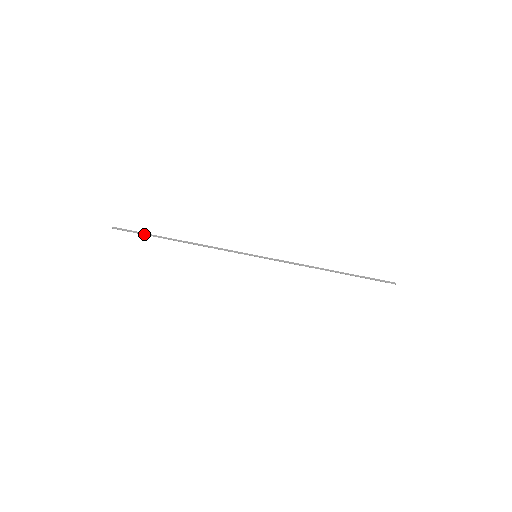
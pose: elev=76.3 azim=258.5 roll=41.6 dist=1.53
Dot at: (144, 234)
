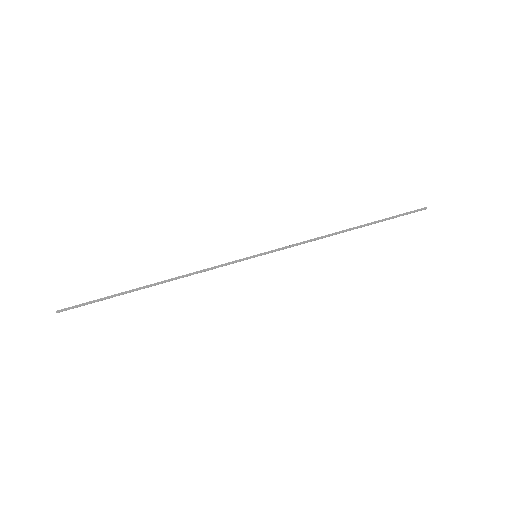
Dot at: (103, 299)
